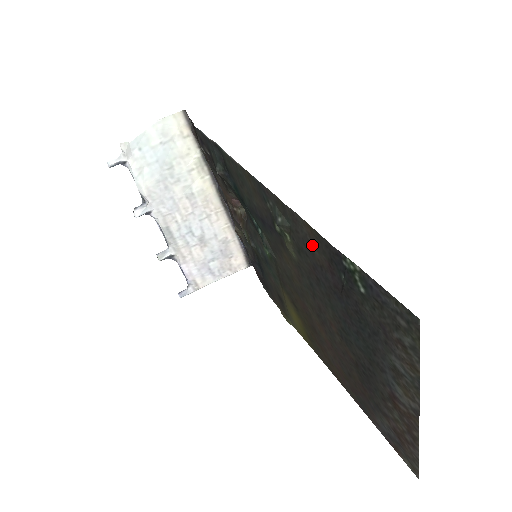
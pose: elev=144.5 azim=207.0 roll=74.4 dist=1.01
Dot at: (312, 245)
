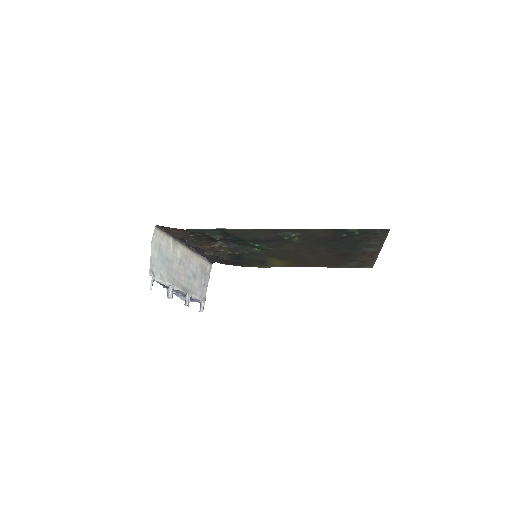
Dot at: (320, 234)
